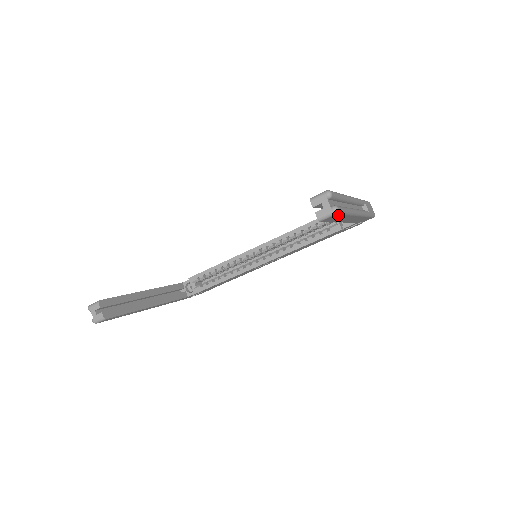
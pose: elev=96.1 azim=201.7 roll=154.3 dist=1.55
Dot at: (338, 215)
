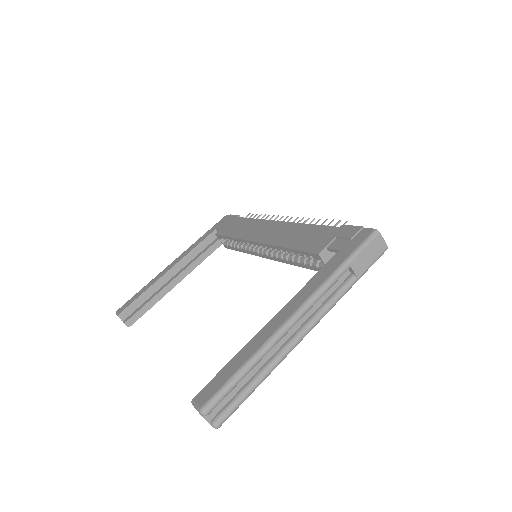
Dot at: (232, 410)
